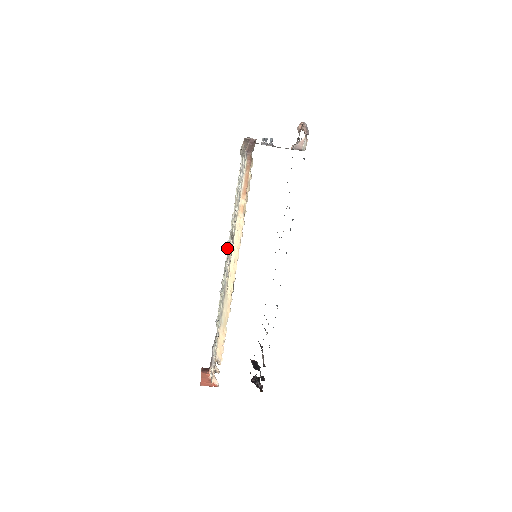
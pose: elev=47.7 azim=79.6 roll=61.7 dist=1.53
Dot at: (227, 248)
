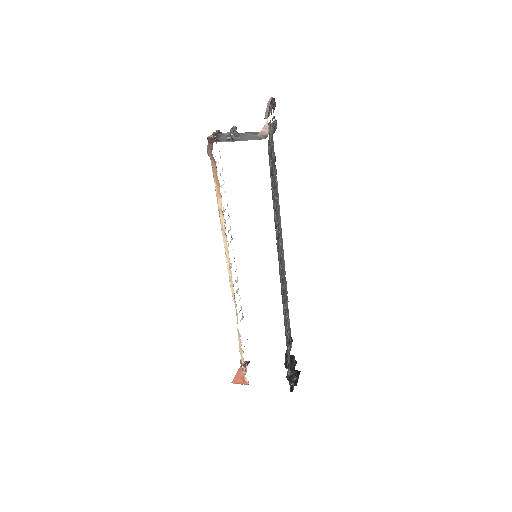
Dot at: occluded
